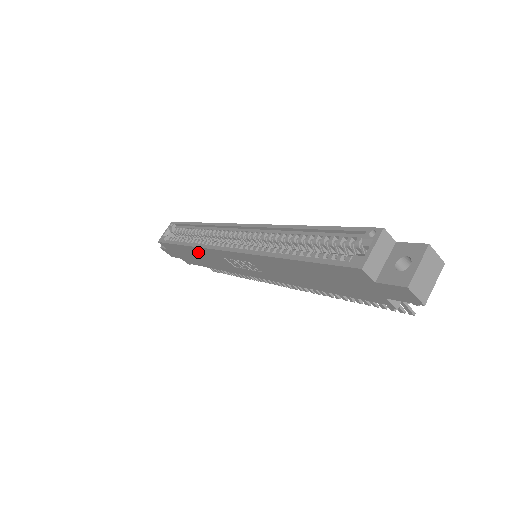
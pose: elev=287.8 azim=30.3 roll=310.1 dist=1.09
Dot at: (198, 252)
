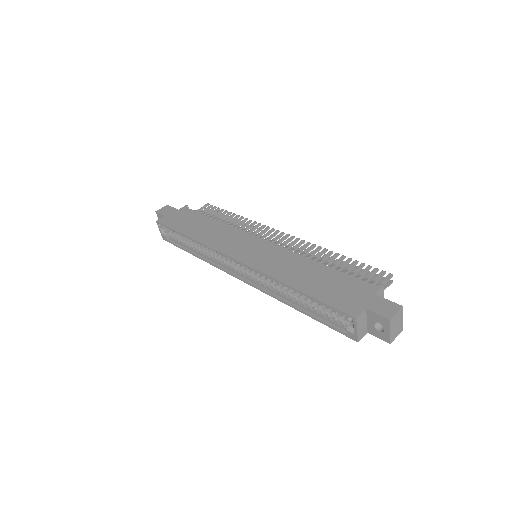
Dot at: occluded
